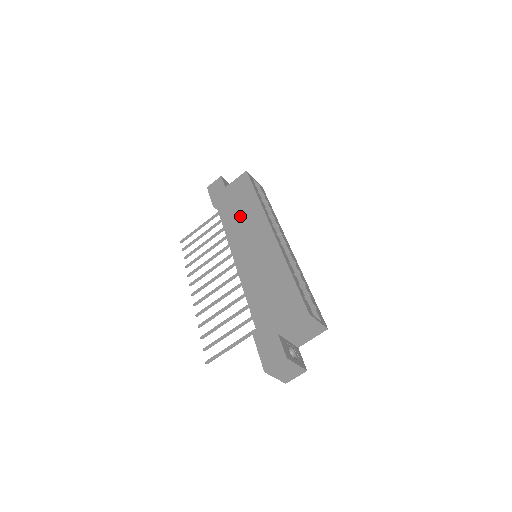
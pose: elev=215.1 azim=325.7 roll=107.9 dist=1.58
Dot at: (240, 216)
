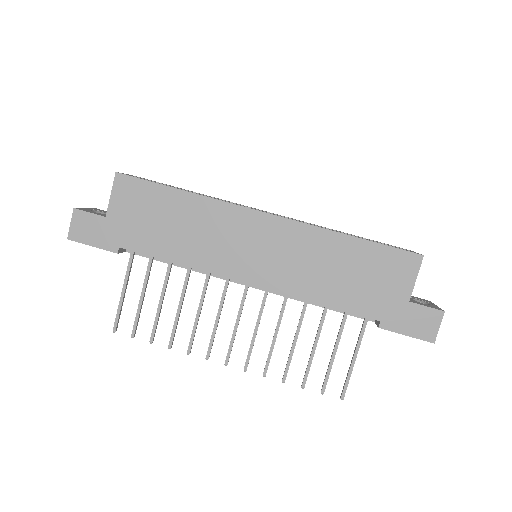
Dot at: (189, 233)
